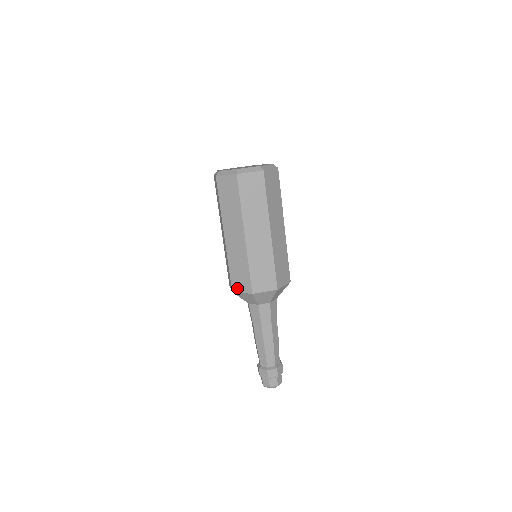
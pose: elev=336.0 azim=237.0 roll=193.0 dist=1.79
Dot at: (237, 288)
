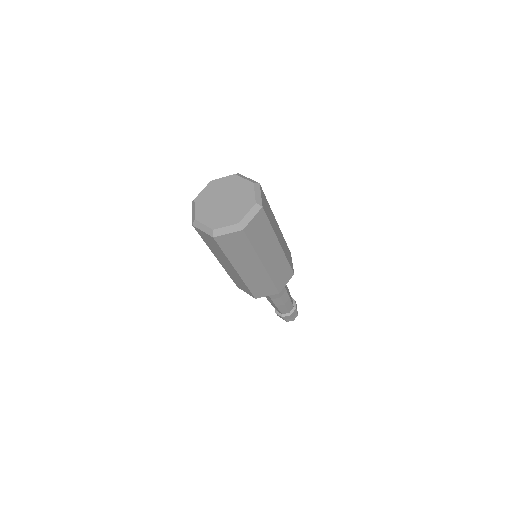
Dot at: occluded
